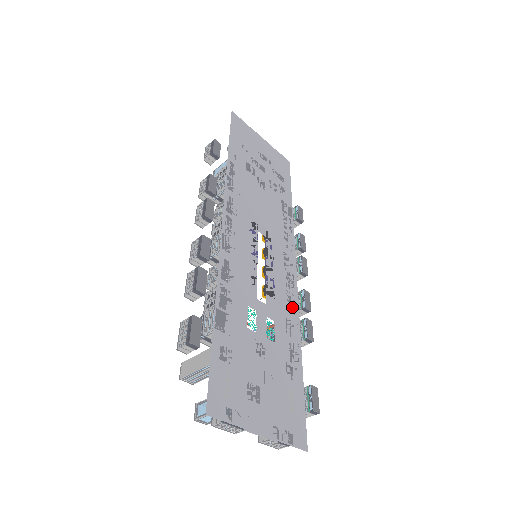
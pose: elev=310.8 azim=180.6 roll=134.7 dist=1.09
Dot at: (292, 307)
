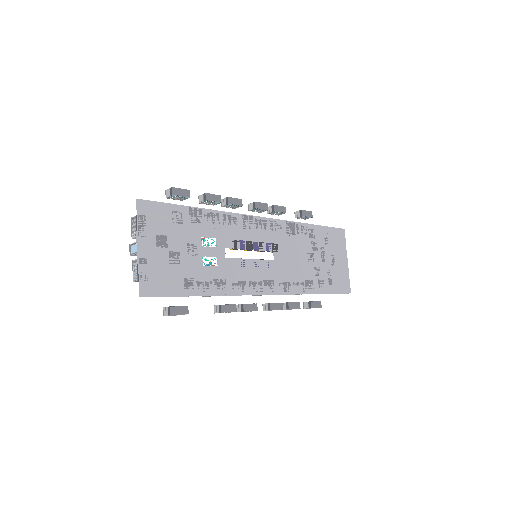
Dot at: (237, 287)
